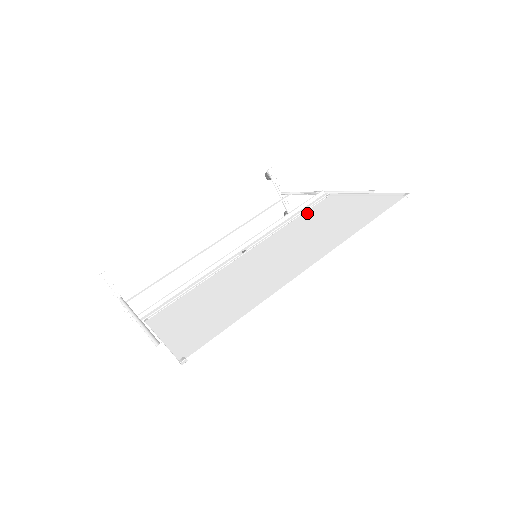
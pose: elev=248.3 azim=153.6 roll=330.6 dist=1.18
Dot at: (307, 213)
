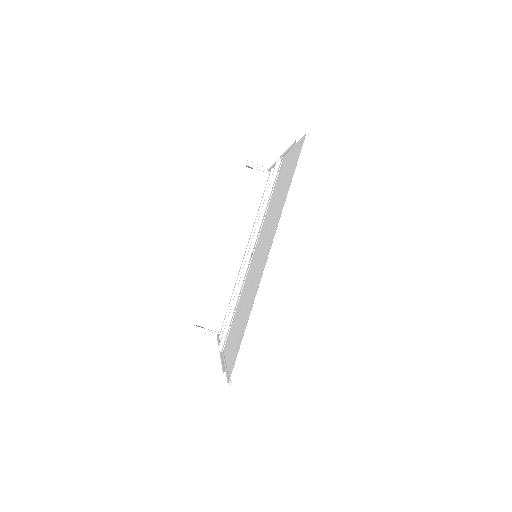
Dot at: (274, 190)
